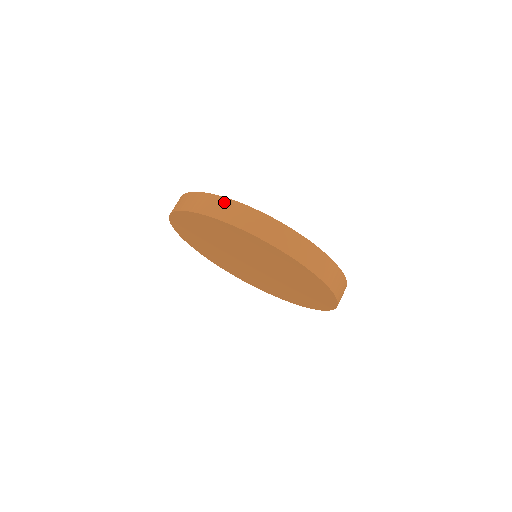
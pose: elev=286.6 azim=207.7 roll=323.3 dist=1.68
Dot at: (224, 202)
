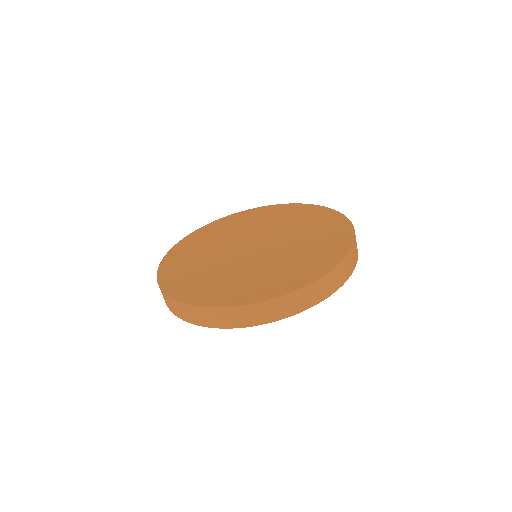
Dot at: (223, 312)
